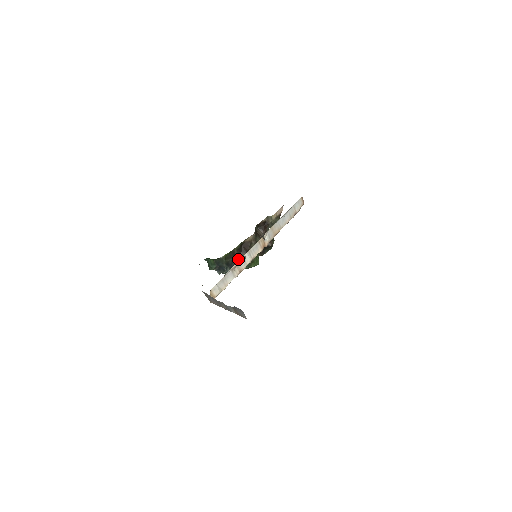
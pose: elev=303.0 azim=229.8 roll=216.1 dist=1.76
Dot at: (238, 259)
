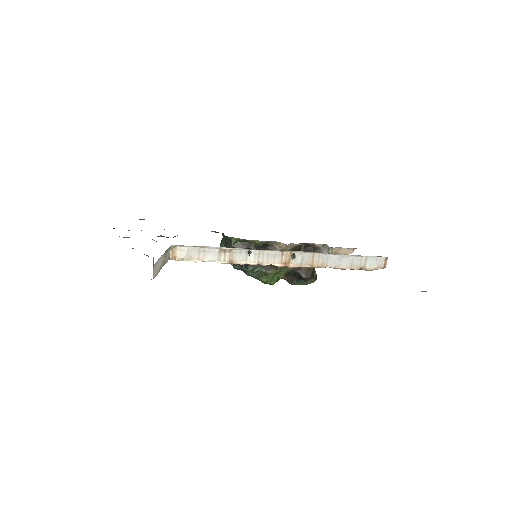
Dot at: occluded
